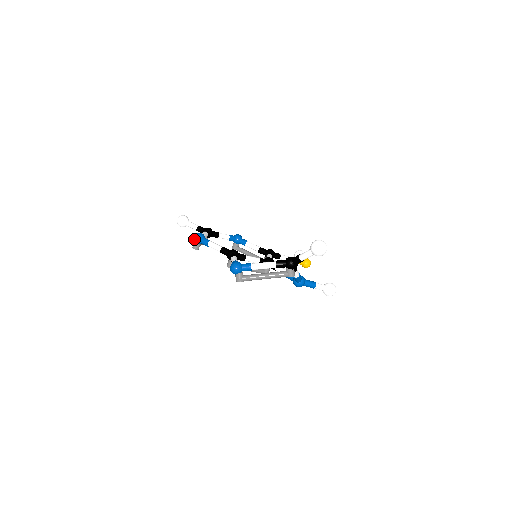
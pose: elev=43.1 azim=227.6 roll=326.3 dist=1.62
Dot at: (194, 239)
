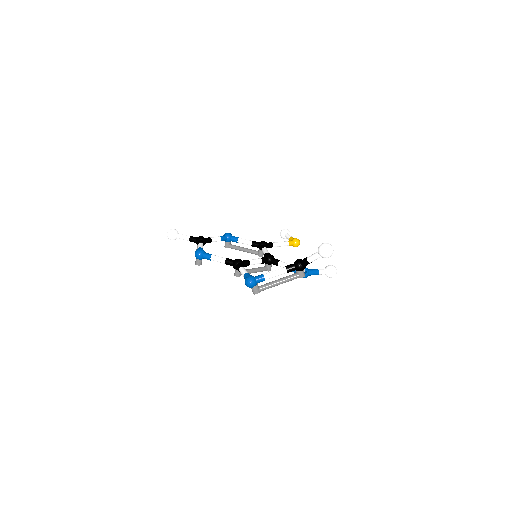
Dot at: (196, 256)
